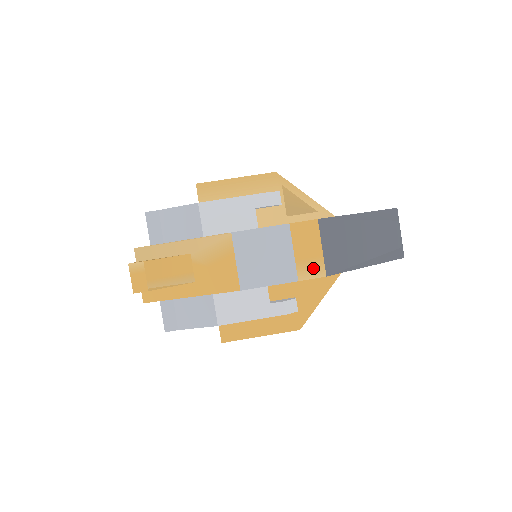
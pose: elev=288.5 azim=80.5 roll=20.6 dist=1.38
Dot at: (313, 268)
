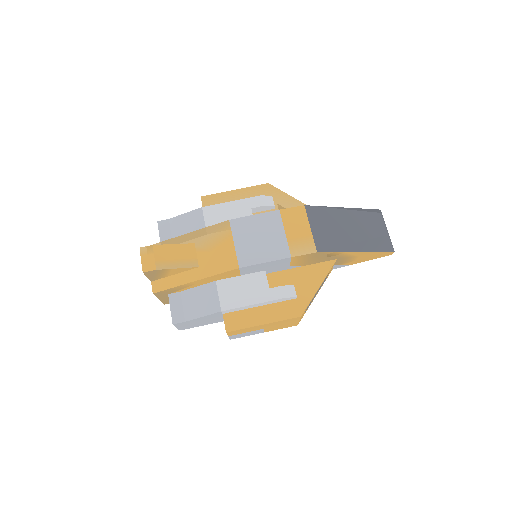
Dot at: (304, 245)
